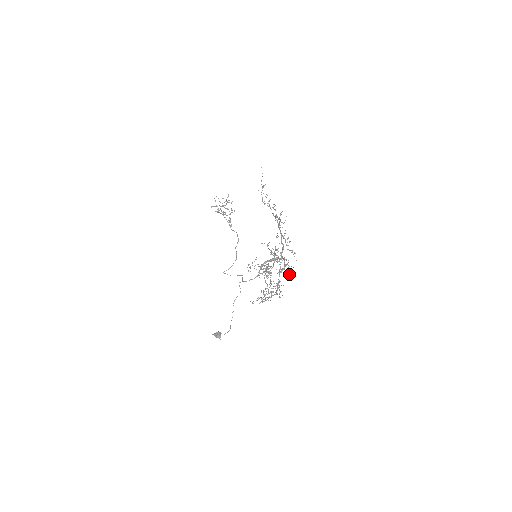
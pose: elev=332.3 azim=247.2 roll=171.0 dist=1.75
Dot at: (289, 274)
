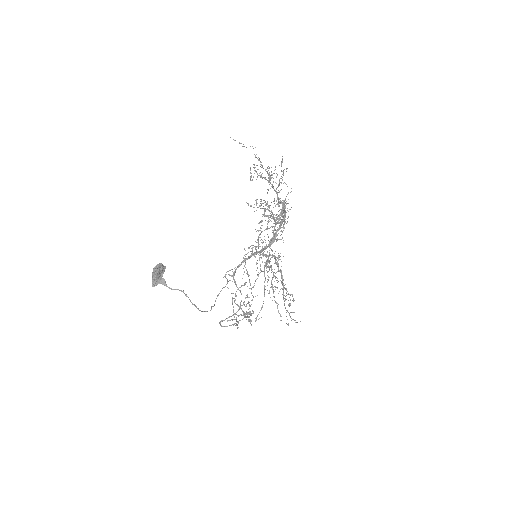
Dot at: occluded
